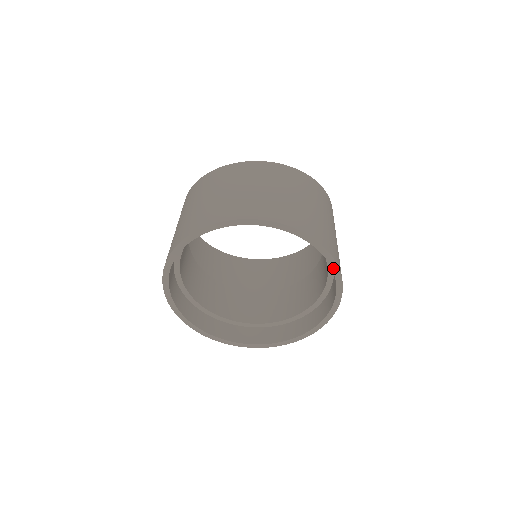
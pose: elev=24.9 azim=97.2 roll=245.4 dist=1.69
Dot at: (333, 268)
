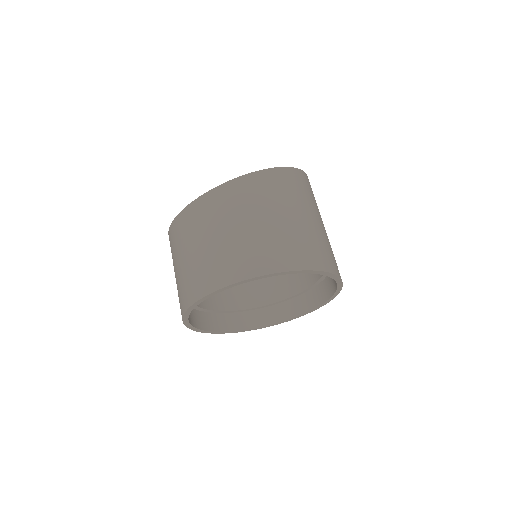
Dot at: (292, 273)
